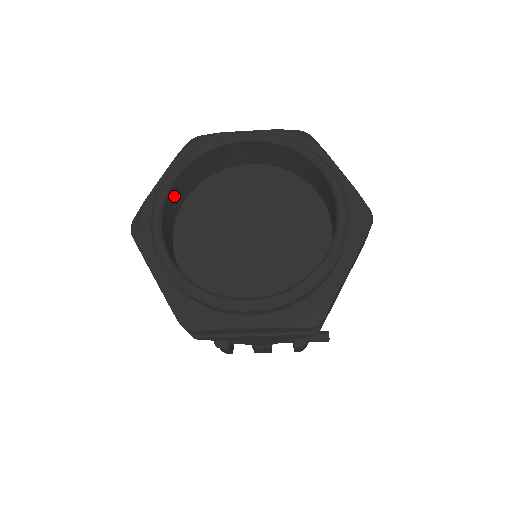
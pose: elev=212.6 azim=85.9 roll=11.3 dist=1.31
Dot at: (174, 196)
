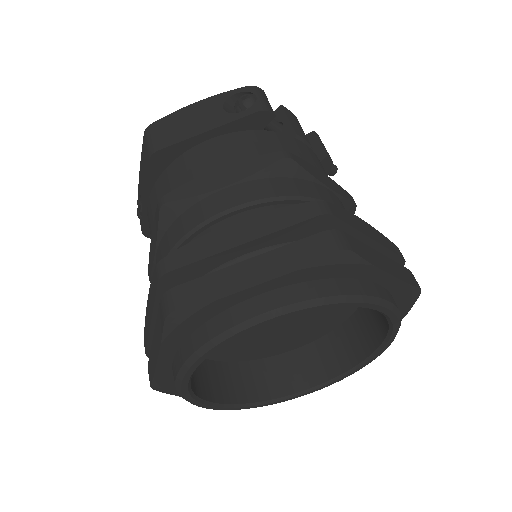
Dot at: occluded
